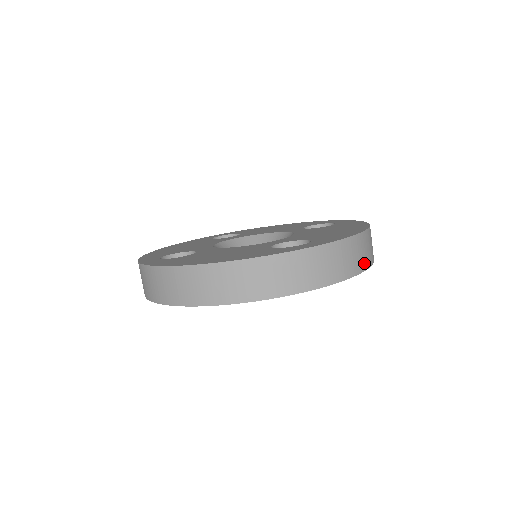
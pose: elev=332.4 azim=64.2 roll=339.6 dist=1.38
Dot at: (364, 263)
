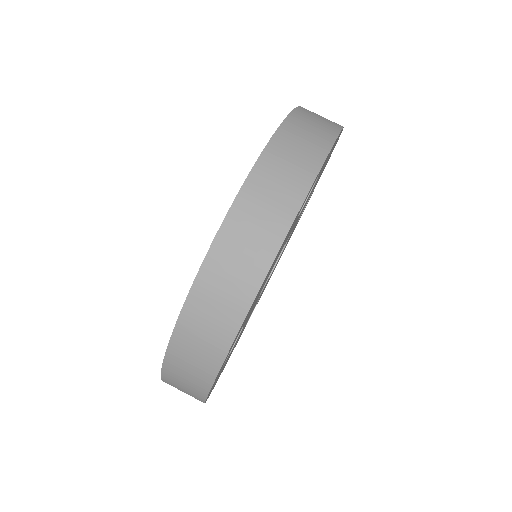
Dot at: (335, 123)
